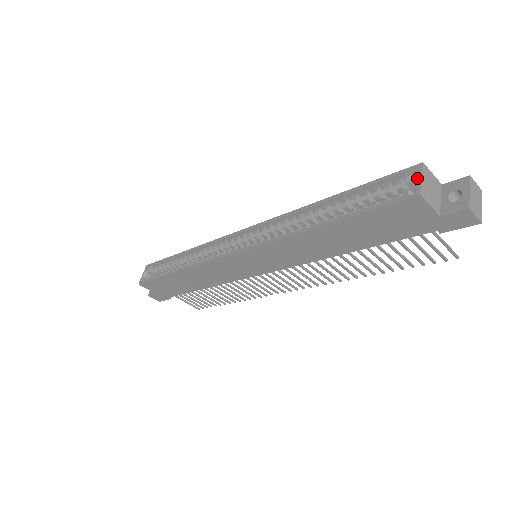
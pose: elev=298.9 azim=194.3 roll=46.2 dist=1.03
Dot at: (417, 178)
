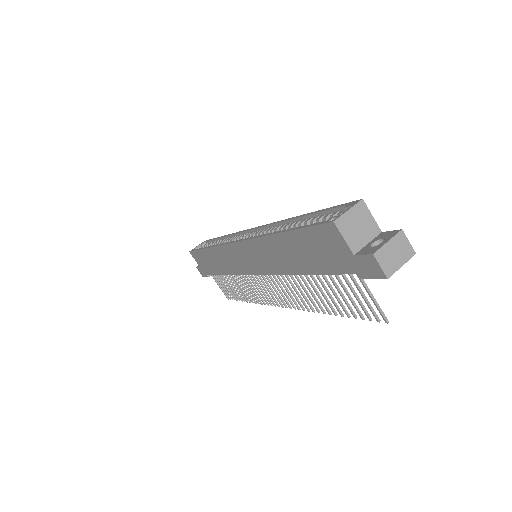
Dot at: (346, 209)
